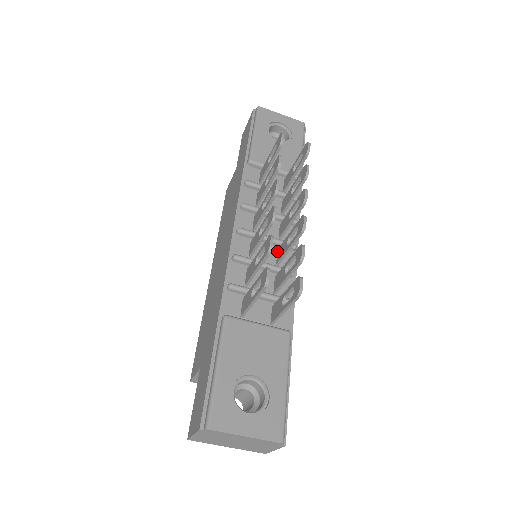
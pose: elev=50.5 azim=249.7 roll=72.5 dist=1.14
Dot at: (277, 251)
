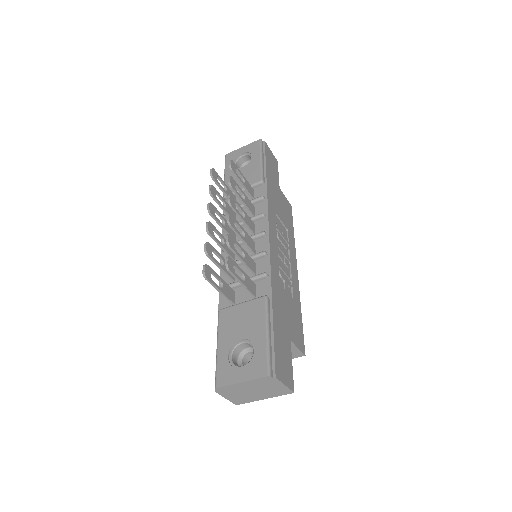
Dot at: (253, 245)
